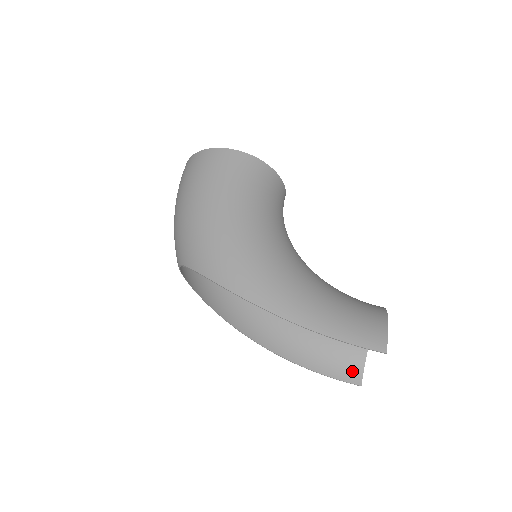
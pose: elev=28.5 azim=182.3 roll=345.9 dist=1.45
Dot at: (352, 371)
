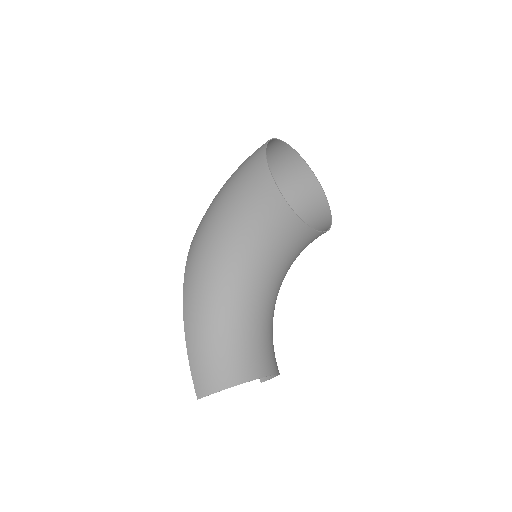
Dot at: occluded
